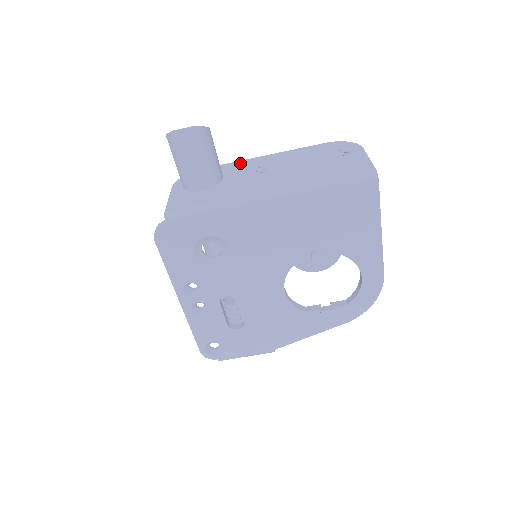
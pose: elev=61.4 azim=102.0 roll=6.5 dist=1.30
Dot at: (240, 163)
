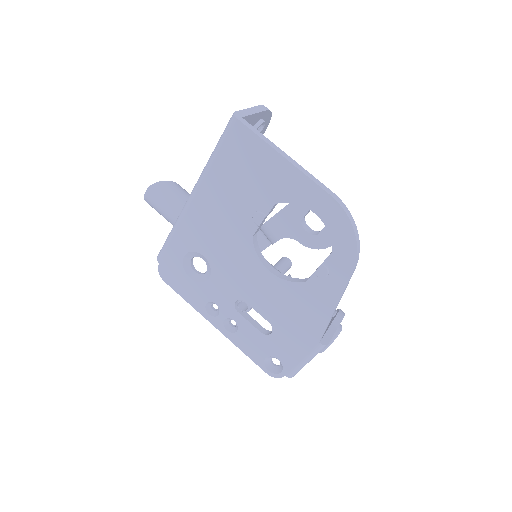
Dot at: occluded
